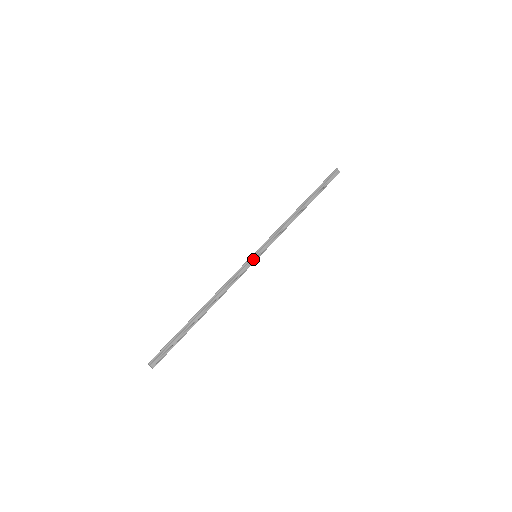
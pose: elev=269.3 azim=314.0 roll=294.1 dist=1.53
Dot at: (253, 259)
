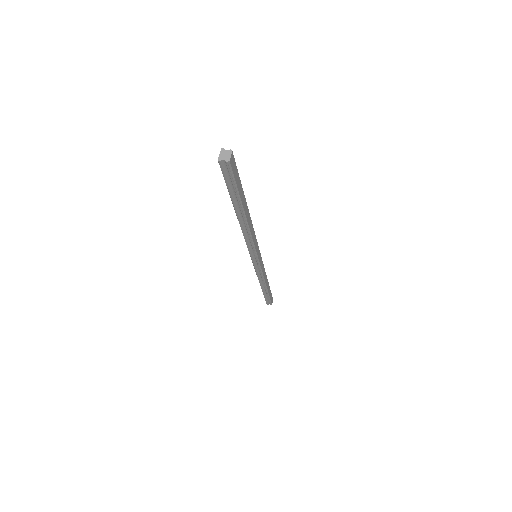
Dot at: occluded
